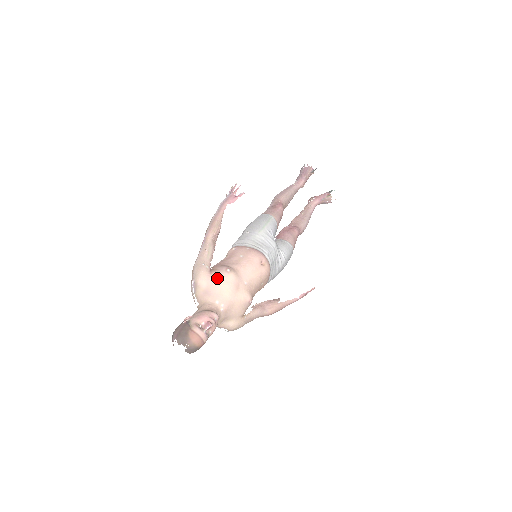
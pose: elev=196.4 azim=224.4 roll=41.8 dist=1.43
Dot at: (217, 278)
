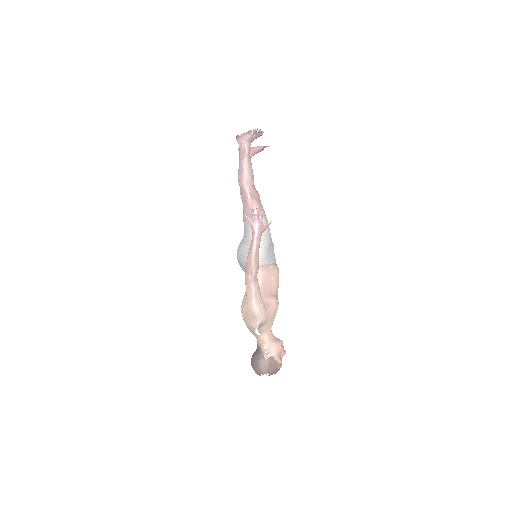
Dot at: (273, 312)
